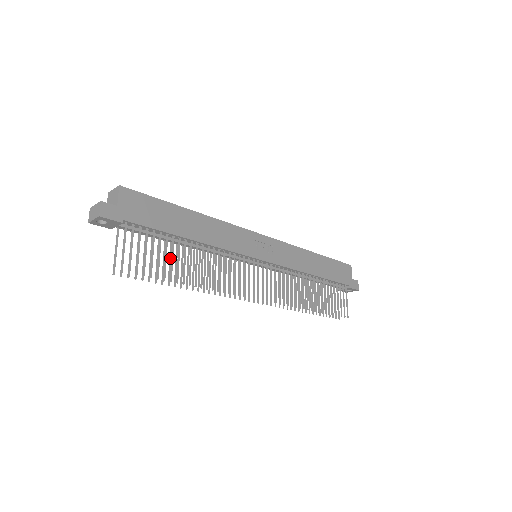
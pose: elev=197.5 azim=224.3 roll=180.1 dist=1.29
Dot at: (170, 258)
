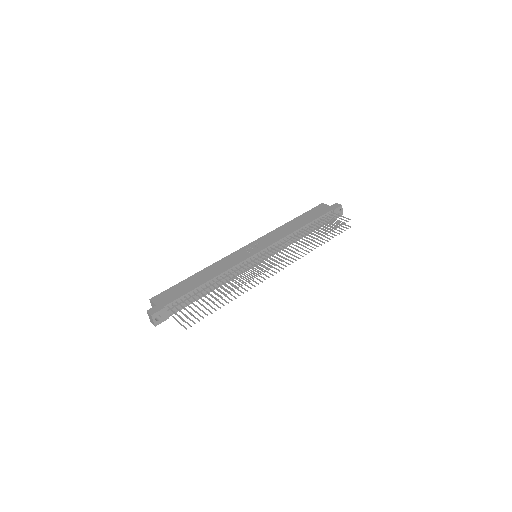
Dot at: (209, 300)
